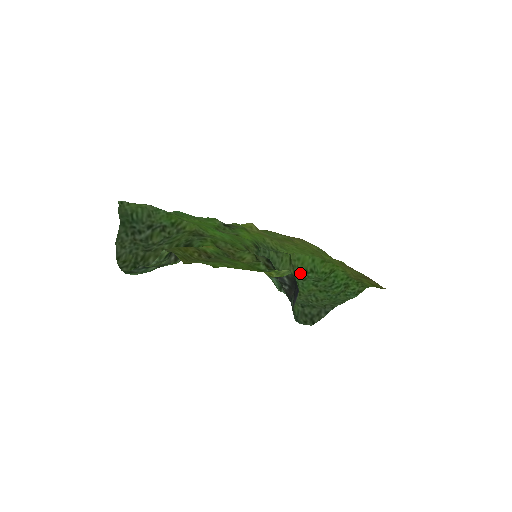
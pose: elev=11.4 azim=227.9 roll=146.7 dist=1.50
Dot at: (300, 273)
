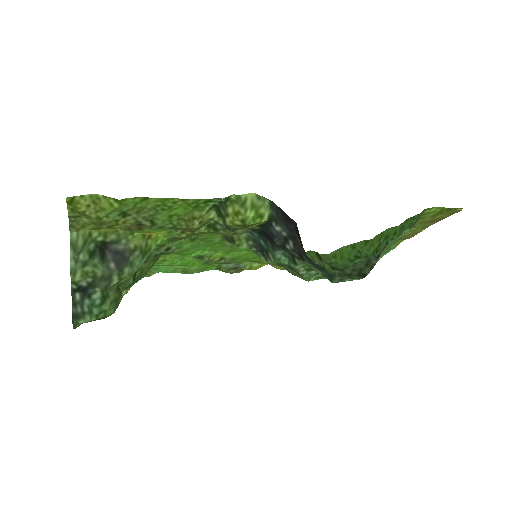
Dot at: (342, 266)
